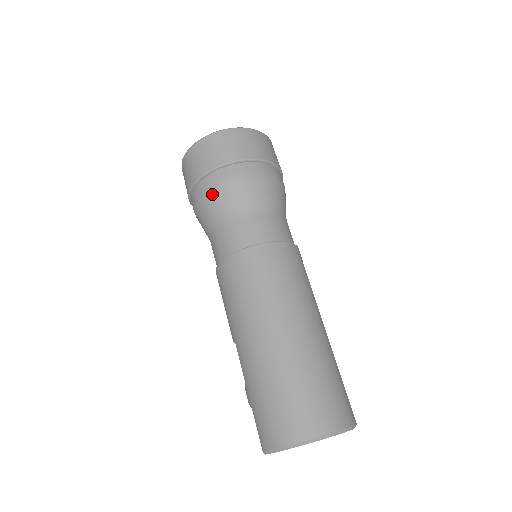
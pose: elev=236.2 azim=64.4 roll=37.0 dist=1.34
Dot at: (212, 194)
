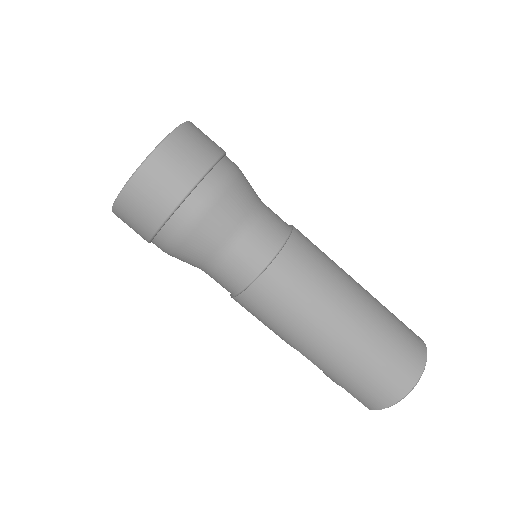
Dot at: (186, 240)
